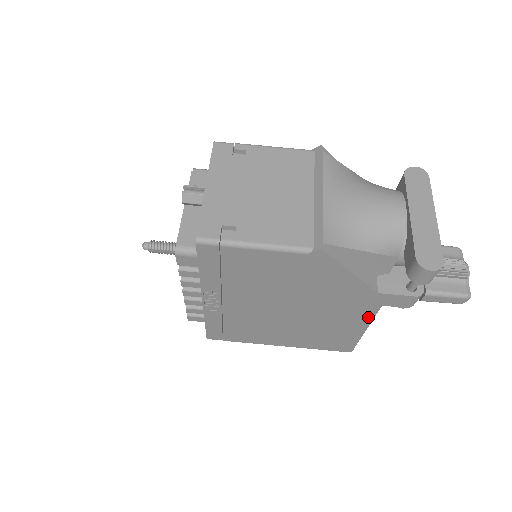
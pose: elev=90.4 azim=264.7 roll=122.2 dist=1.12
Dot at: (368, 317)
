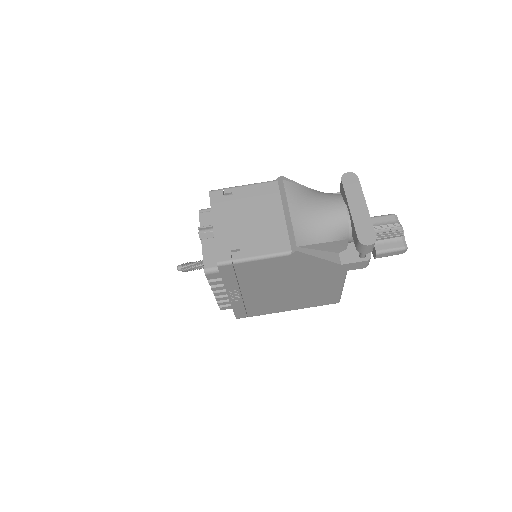
Dot at: (341, 279)
